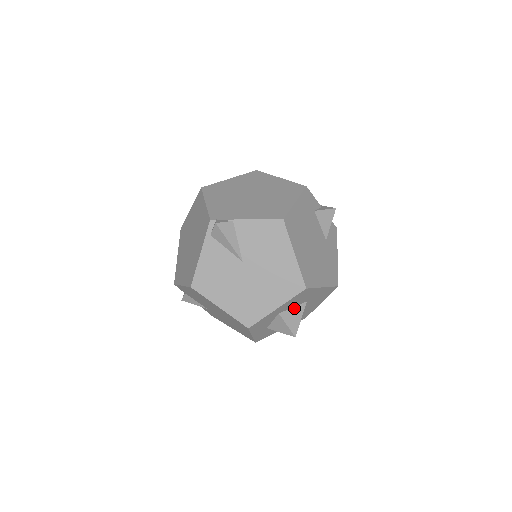
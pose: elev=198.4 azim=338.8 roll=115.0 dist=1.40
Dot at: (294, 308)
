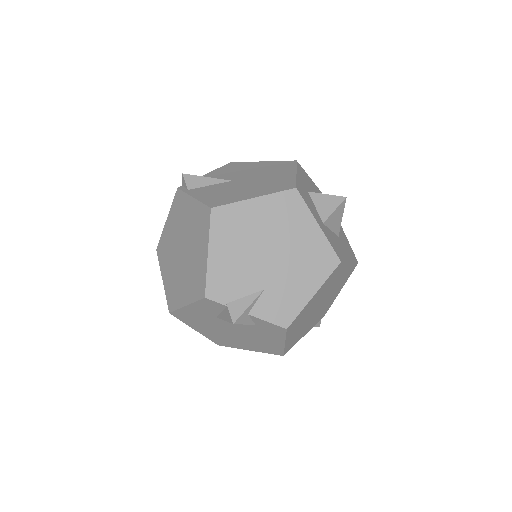
Dot at: occluded
